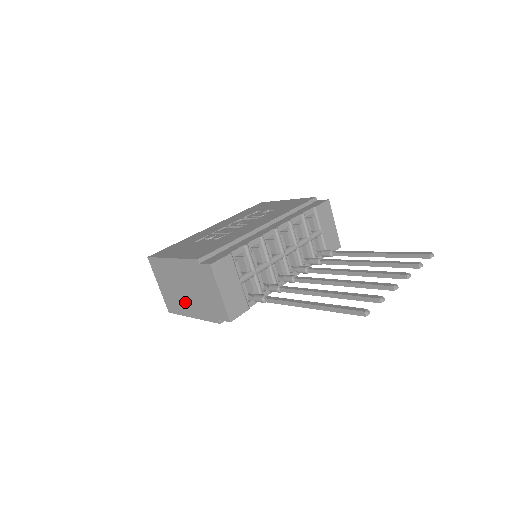
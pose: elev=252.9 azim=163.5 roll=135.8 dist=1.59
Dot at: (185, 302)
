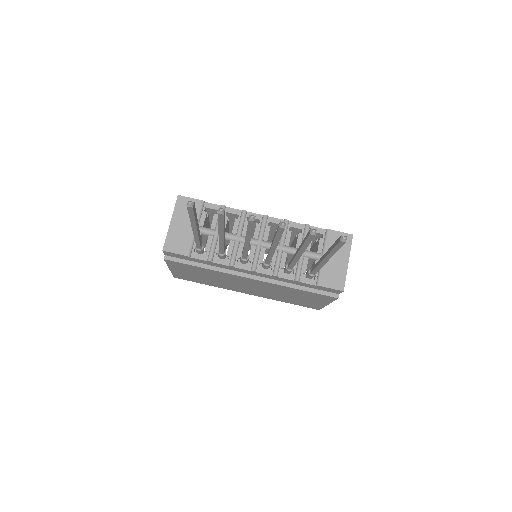
Dot at: occluded
